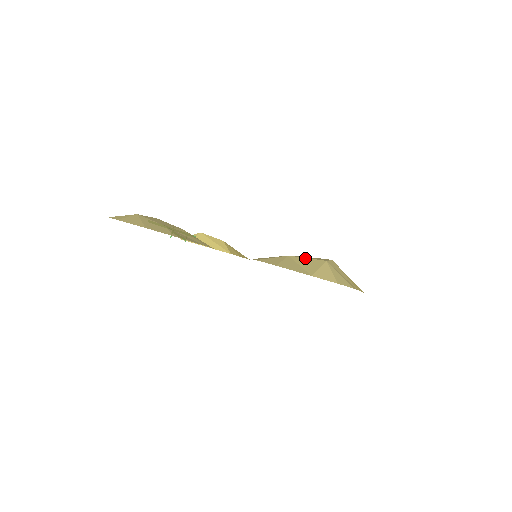
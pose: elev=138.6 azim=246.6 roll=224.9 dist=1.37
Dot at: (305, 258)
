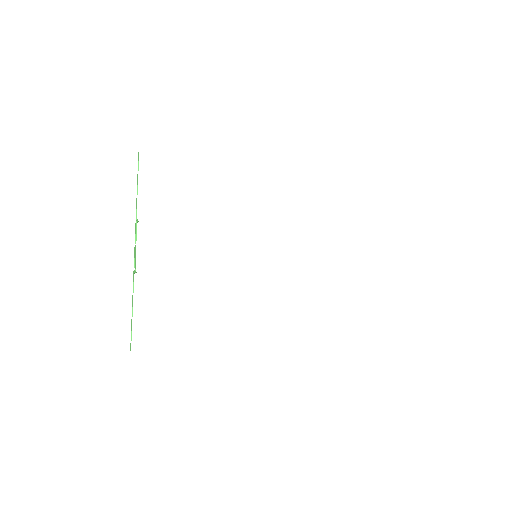
Dot at: occluded
